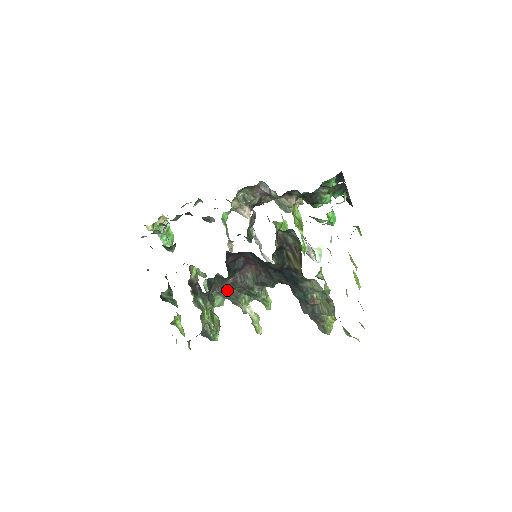
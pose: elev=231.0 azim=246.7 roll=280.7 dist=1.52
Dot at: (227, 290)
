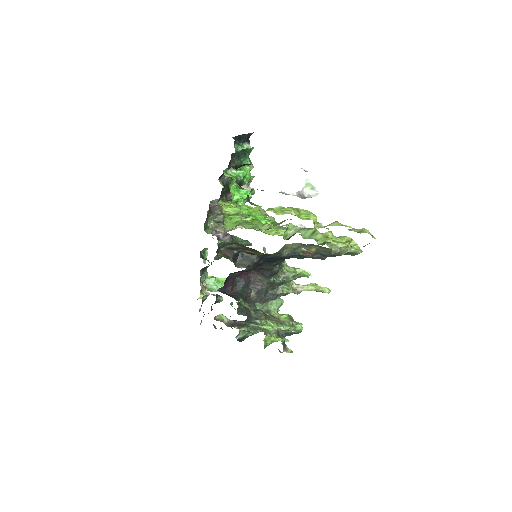
Dot at: (265, 297)
